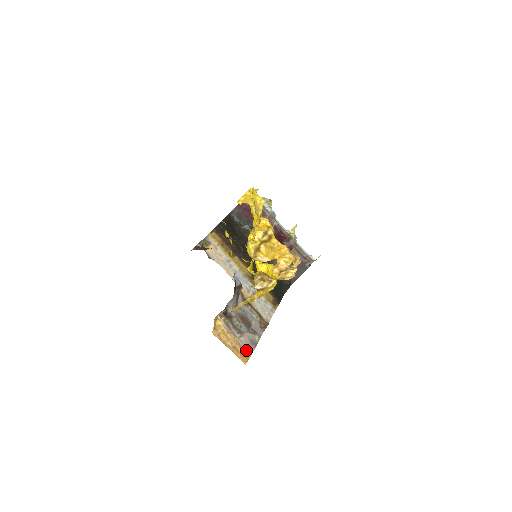
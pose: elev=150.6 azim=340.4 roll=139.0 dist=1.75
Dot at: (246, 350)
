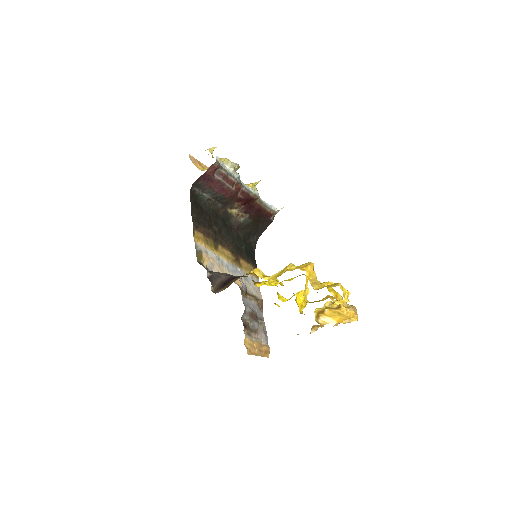
Dot at: (266, 345)
